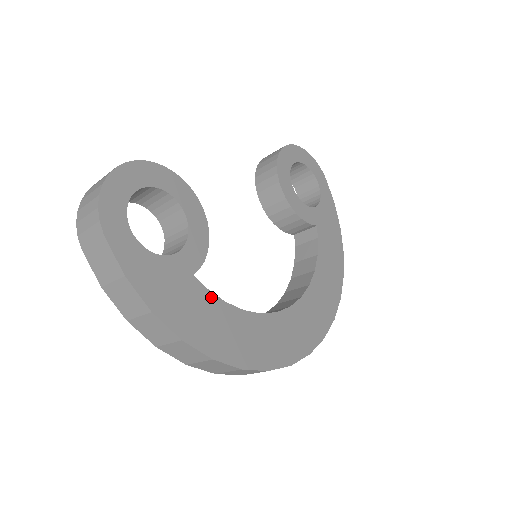
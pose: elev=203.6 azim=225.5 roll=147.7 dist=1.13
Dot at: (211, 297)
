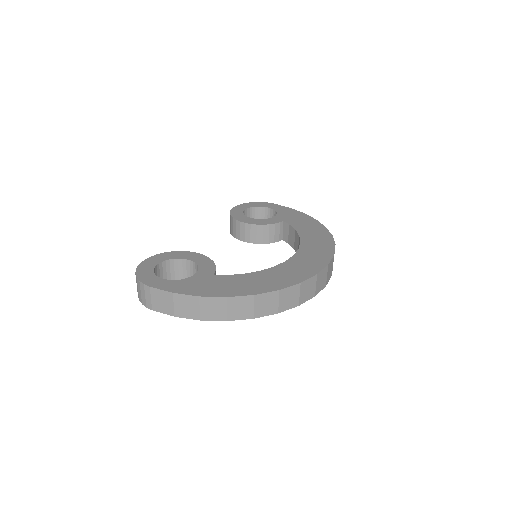
Dot at: (232, 277)
